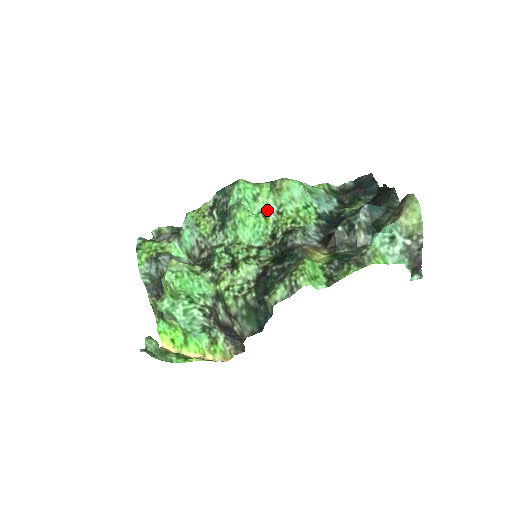
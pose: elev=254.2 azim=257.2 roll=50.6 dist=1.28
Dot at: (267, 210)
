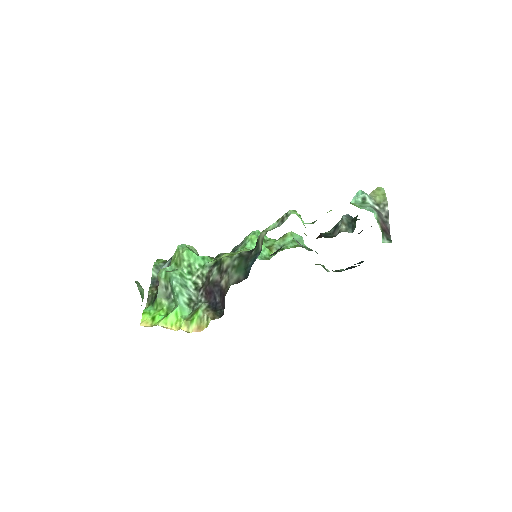
Dot at: (272, 247)
